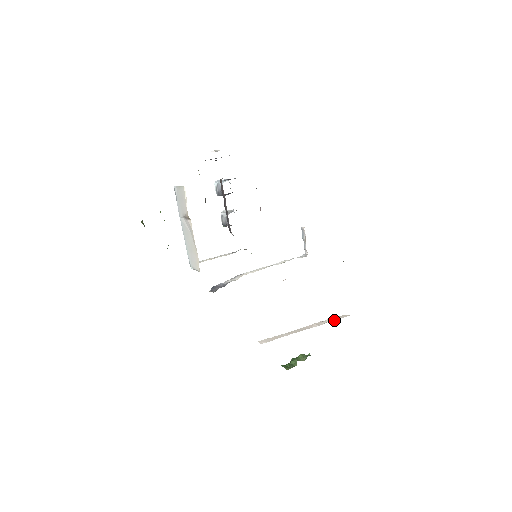
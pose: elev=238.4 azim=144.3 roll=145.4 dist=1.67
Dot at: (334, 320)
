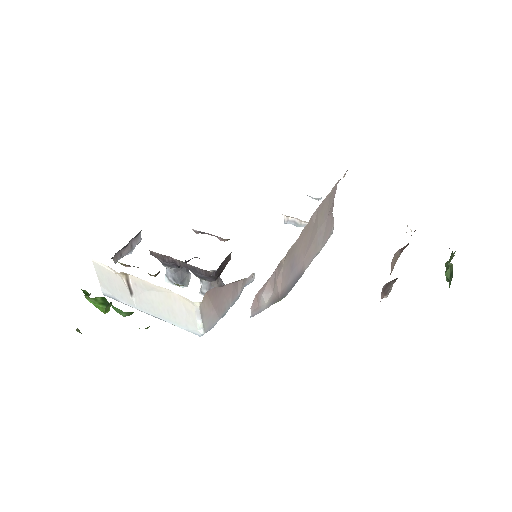
Dot at: occluded
